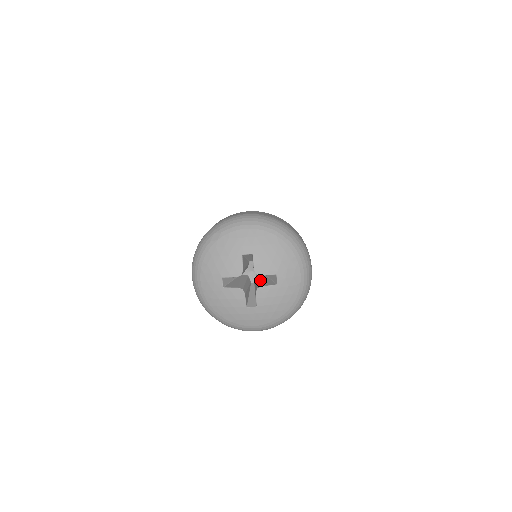
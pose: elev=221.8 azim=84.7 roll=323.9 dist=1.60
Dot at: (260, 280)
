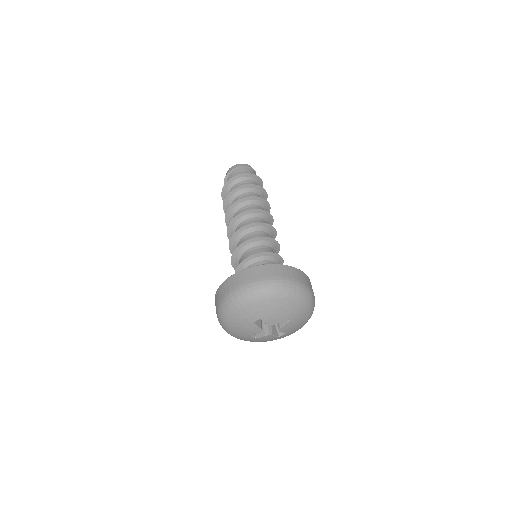
Dot at: occluded
